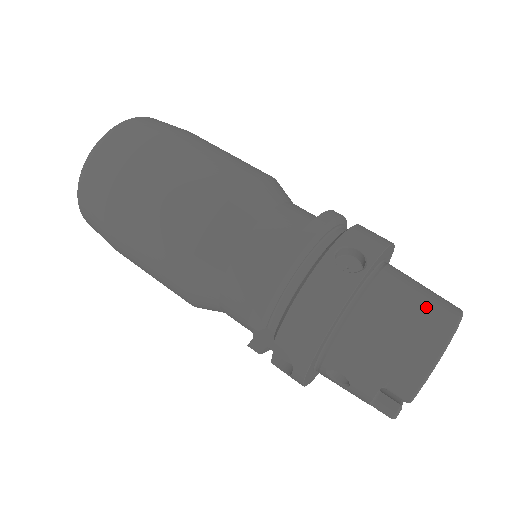
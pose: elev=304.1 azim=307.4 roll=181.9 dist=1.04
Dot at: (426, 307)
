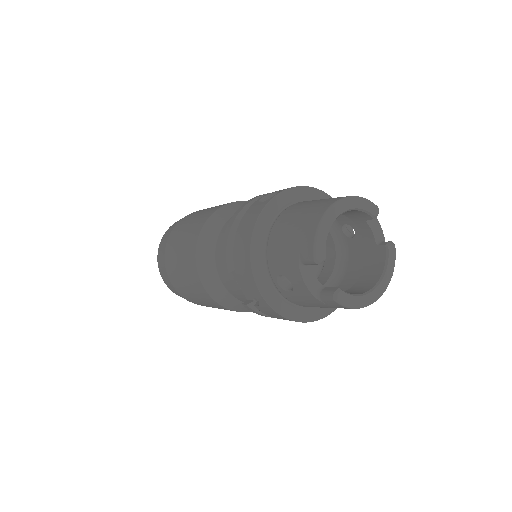
Dot at: (324, 200)
